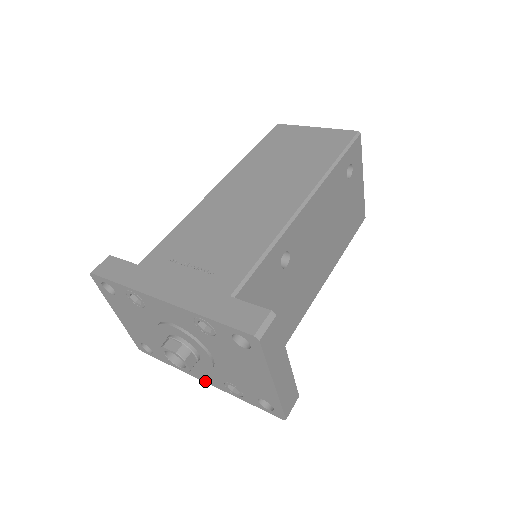
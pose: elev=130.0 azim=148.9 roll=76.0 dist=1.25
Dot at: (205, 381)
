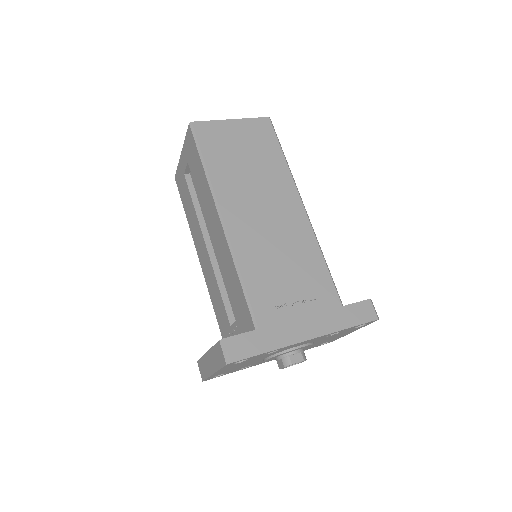
Dot at: occluded
